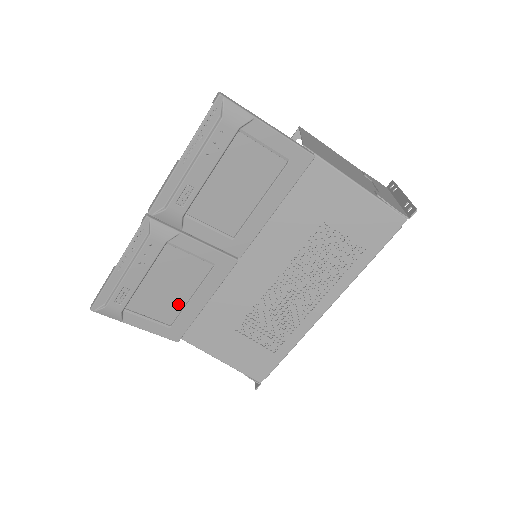
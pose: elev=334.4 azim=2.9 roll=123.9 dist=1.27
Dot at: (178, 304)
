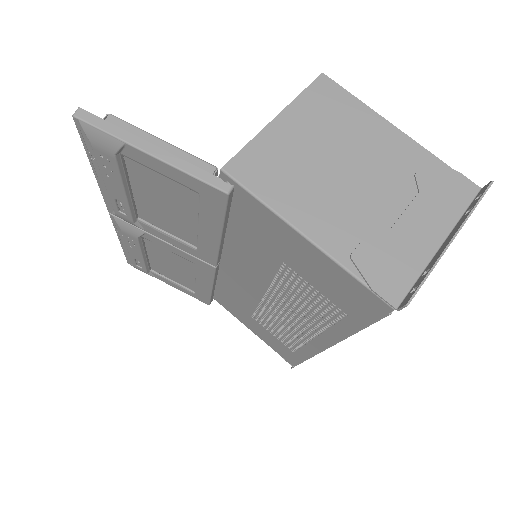
Dot at: (190, 280)
